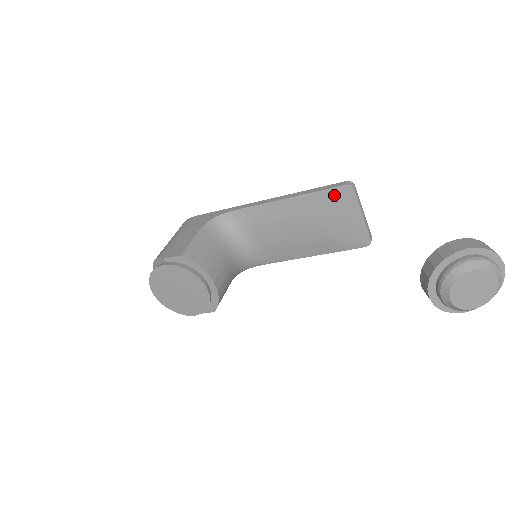
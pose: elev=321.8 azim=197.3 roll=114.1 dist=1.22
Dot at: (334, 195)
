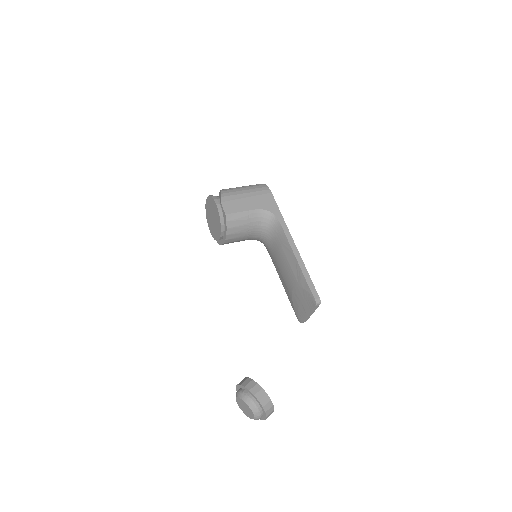
Dot at: (308, 293)
